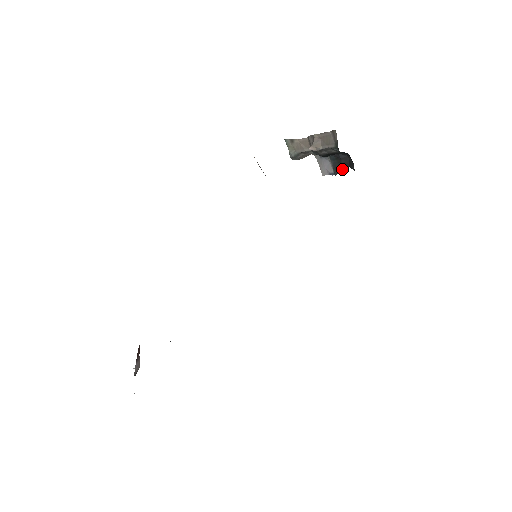
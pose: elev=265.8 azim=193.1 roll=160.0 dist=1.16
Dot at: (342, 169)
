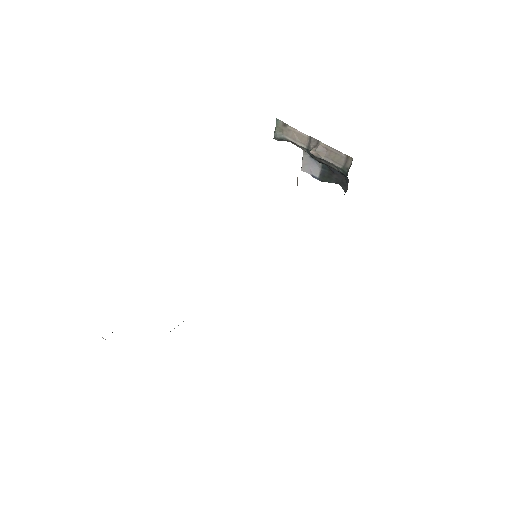
Dot at: (330, 181)
